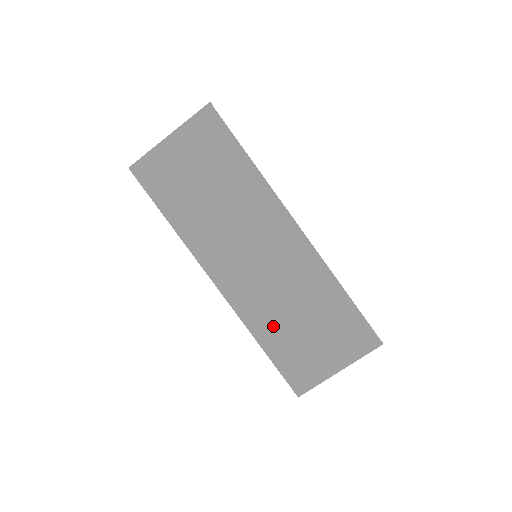
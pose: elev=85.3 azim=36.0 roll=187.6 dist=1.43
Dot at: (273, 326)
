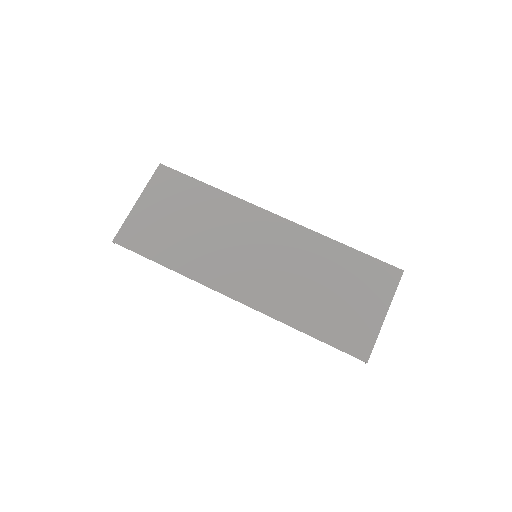
Dot at: (304, 308)
